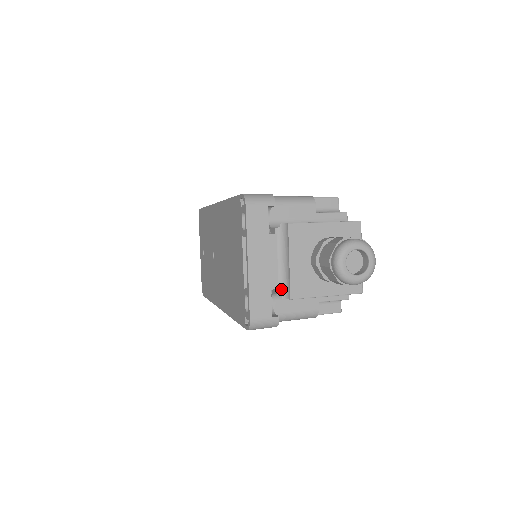
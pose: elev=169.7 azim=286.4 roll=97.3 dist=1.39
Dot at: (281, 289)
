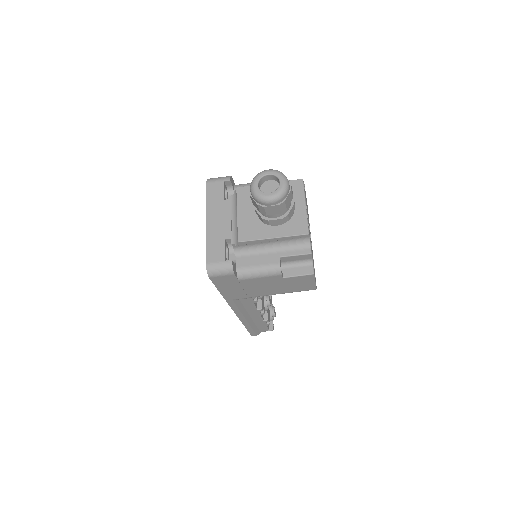
Dot at: (234, 239)
